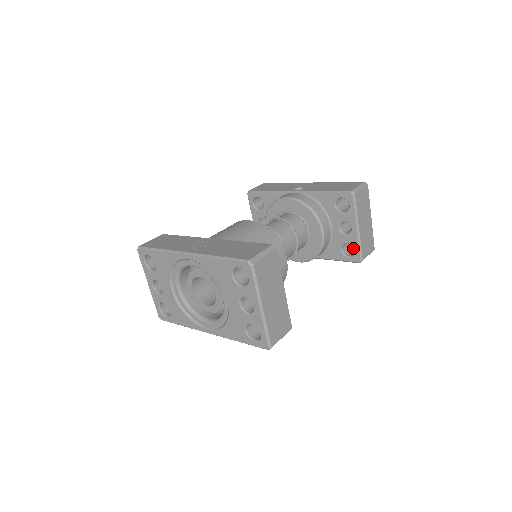
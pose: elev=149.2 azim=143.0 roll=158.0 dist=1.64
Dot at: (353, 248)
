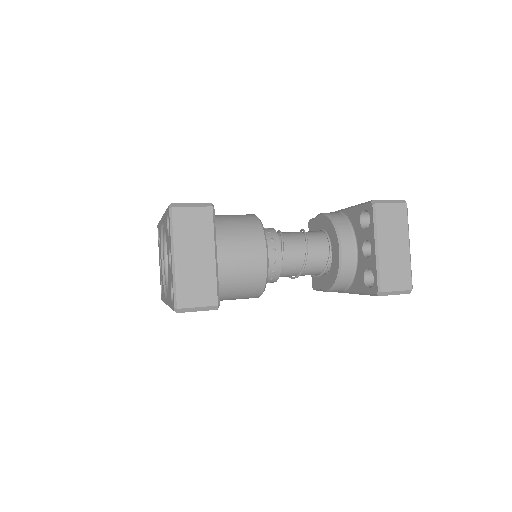
Dot at: occluded
